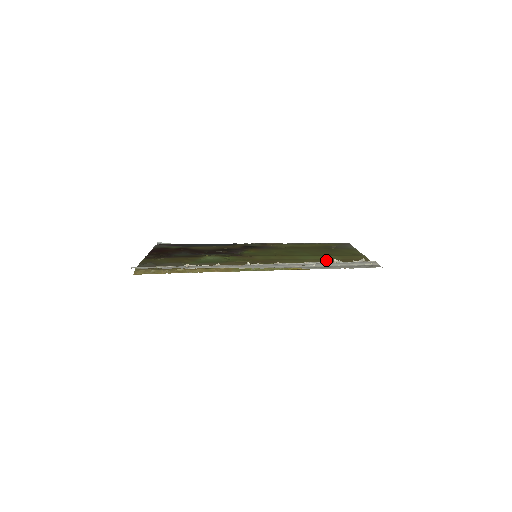
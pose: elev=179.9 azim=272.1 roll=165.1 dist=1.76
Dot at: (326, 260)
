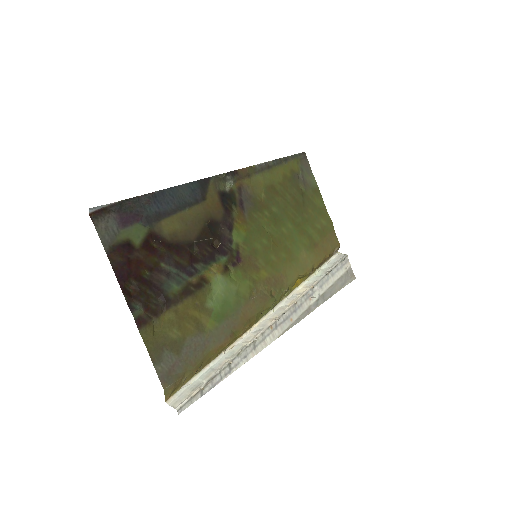
Dot at: (313, 252)
